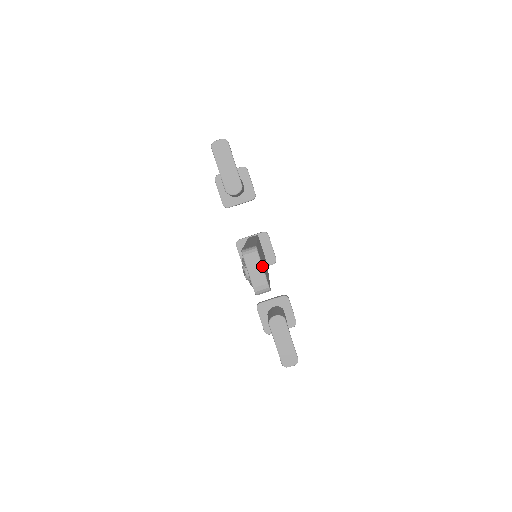
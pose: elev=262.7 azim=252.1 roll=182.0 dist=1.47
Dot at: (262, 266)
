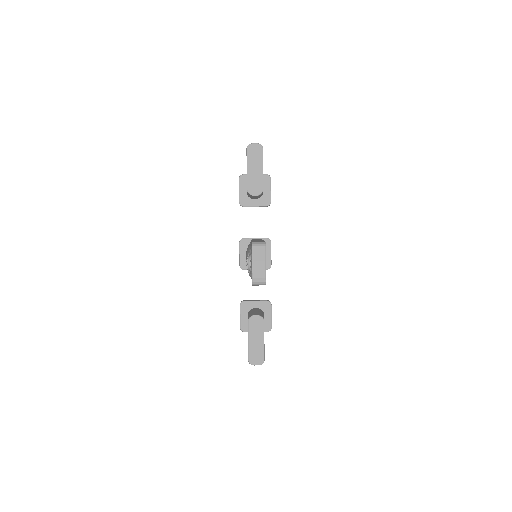
Dot at: occluded
